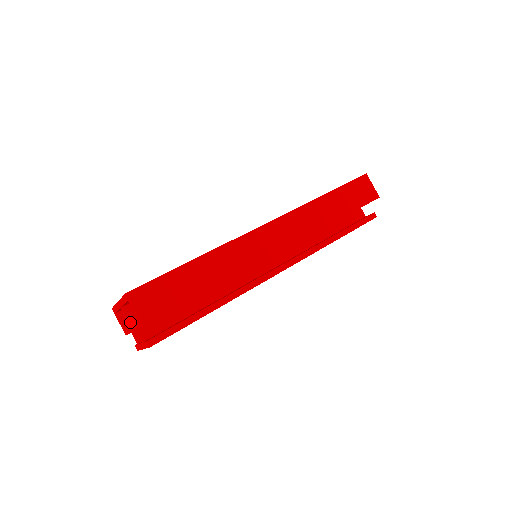
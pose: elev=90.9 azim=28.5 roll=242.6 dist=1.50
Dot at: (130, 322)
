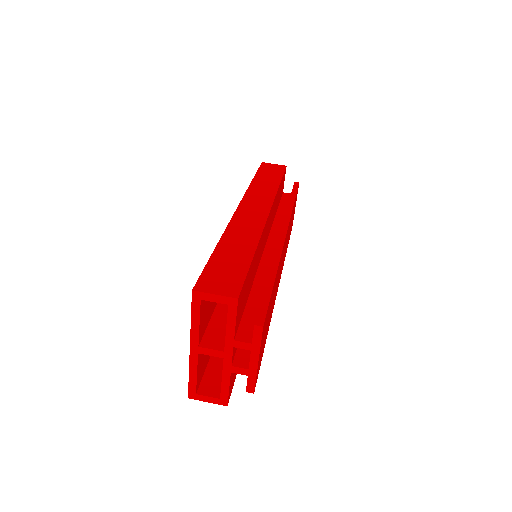
Dot at: (220, 351)
